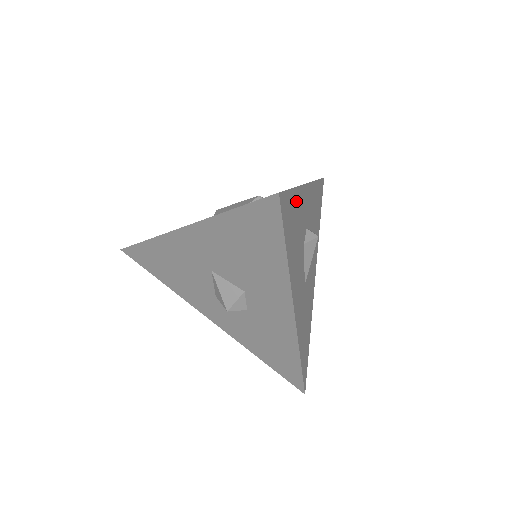
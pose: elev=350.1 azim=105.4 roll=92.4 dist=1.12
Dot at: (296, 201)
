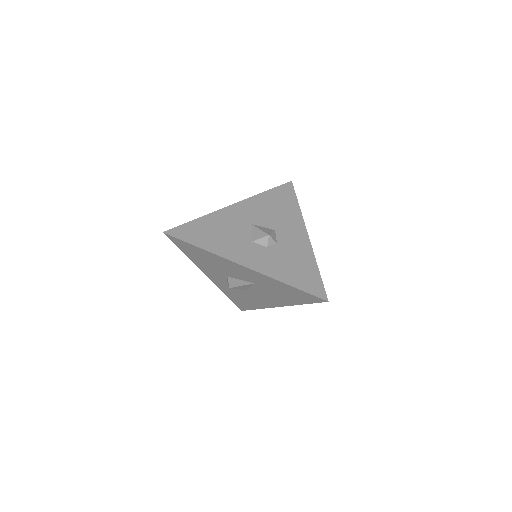
Dot at: occluded
